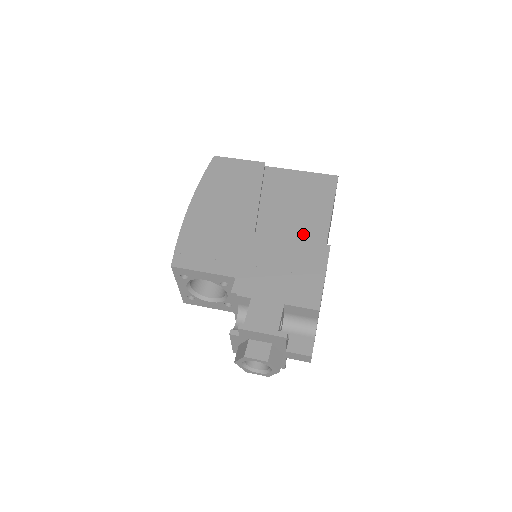
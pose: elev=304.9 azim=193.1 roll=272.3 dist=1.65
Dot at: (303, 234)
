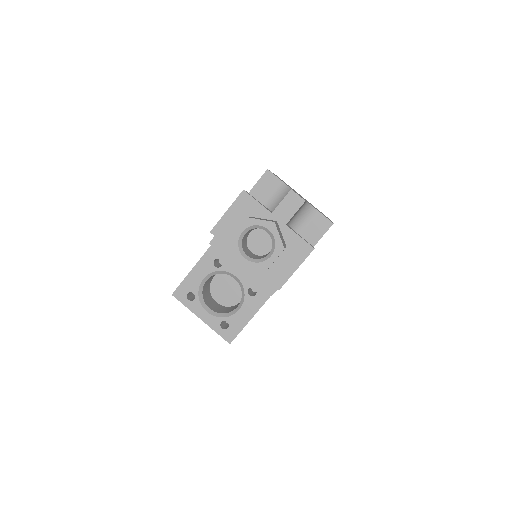
Dot at: occluded
